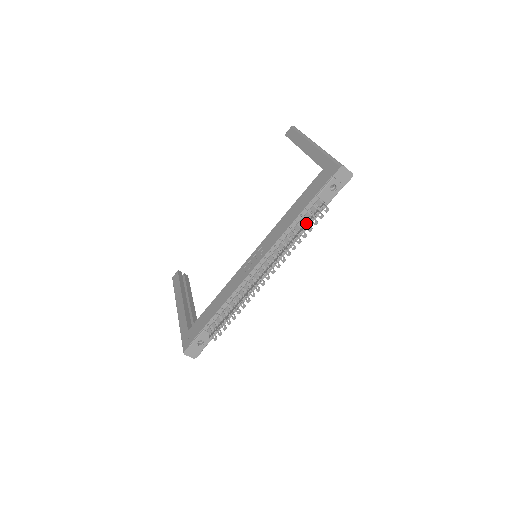
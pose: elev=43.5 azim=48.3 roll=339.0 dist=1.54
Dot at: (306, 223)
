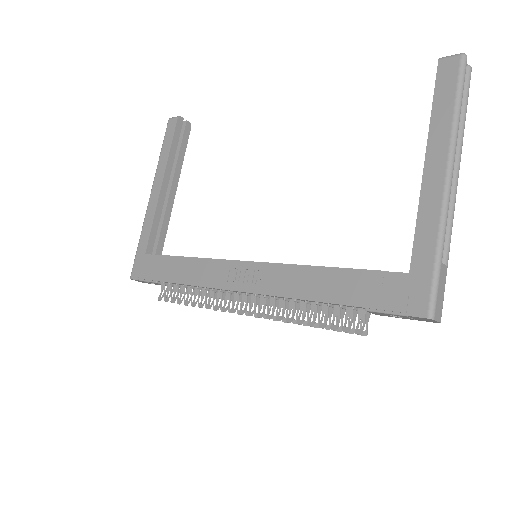
Dot at: (326, 323)
